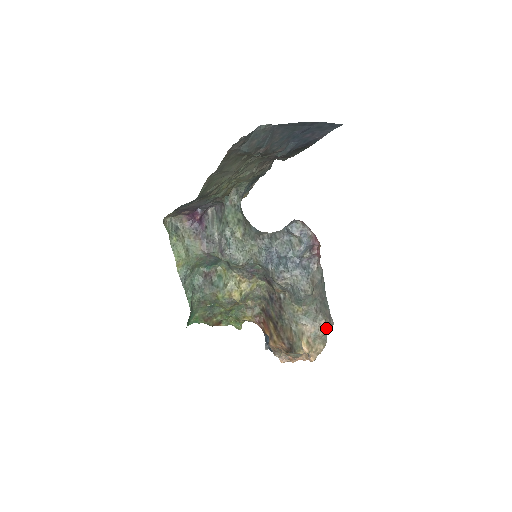
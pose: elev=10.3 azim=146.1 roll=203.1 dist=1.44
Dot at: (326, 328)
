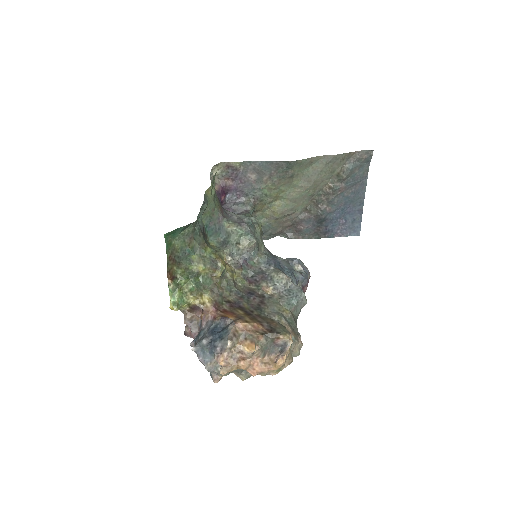
Dot at: (302, 345)
